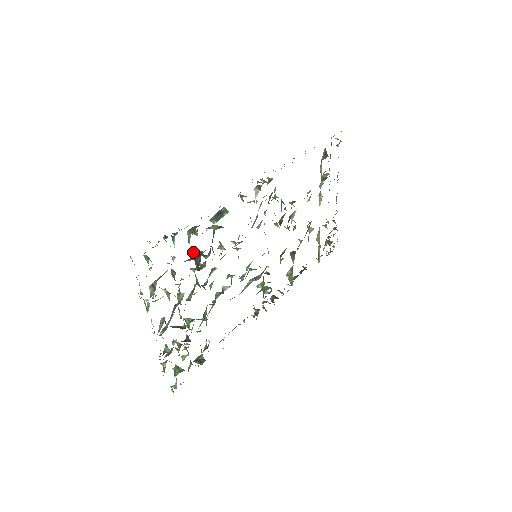
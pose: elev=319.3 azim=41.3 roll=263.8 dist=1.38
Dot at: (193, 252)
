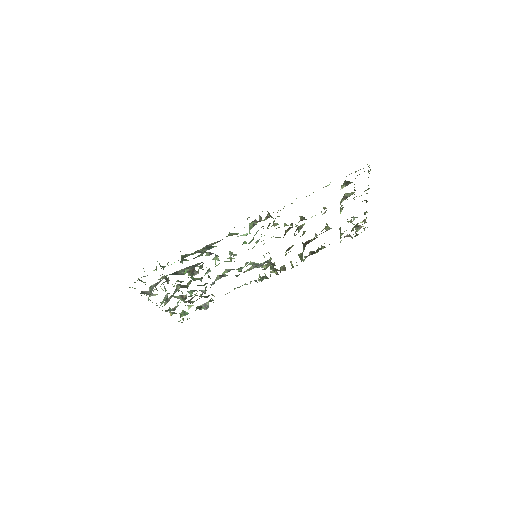
Dot at: (185, 269)
